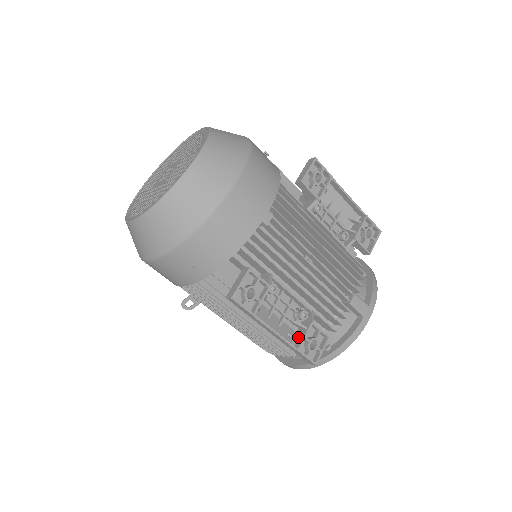
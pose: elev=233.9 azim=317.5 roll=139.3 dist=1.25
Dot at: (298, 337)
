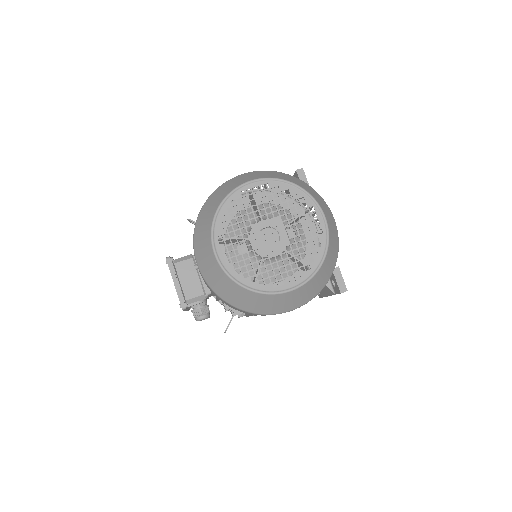
Dot at: occluded
